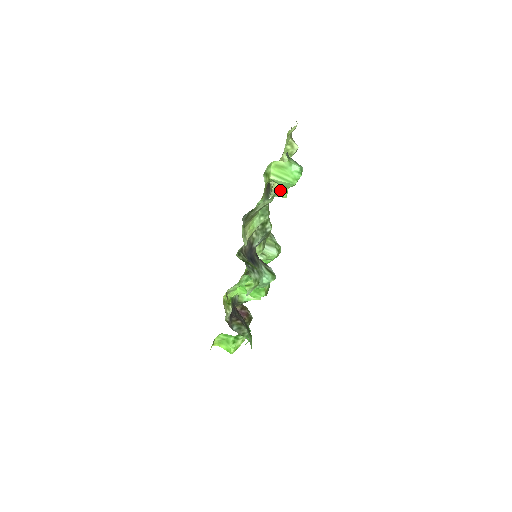
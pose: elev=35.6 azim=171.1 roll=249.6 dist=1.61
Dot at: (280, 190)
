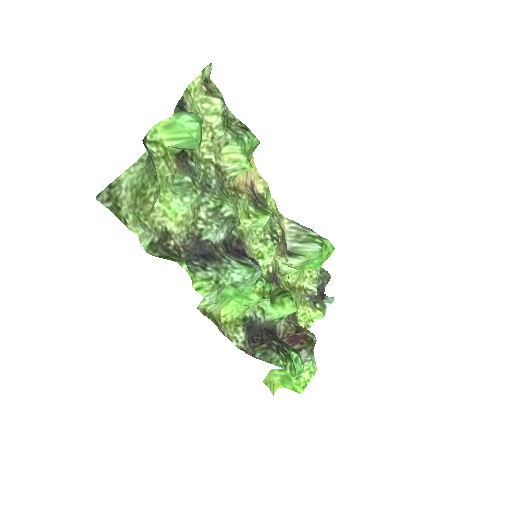
Dot at: (235, 163)
